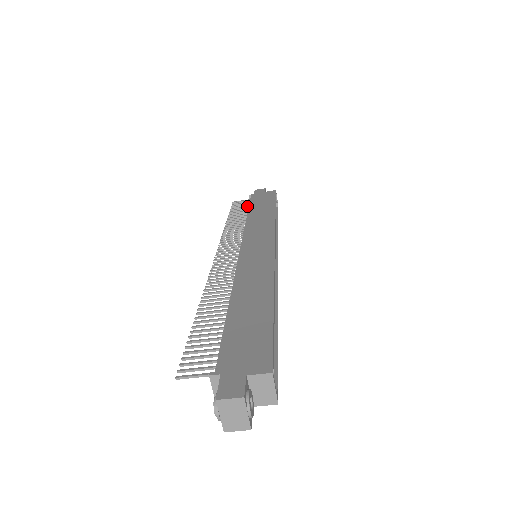
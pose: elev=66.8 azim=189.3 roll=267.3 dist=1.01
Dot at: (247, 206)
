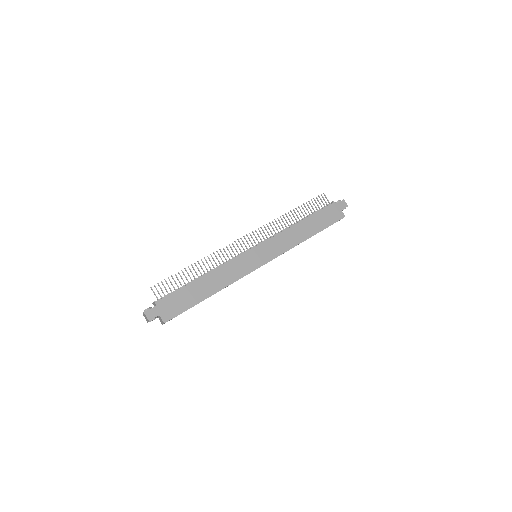
Dot at: (317, 210)
